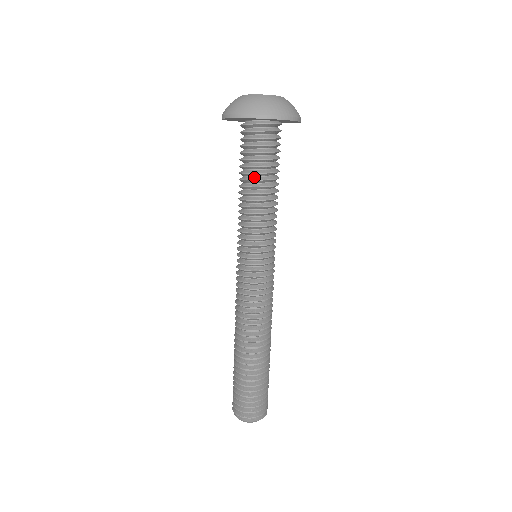
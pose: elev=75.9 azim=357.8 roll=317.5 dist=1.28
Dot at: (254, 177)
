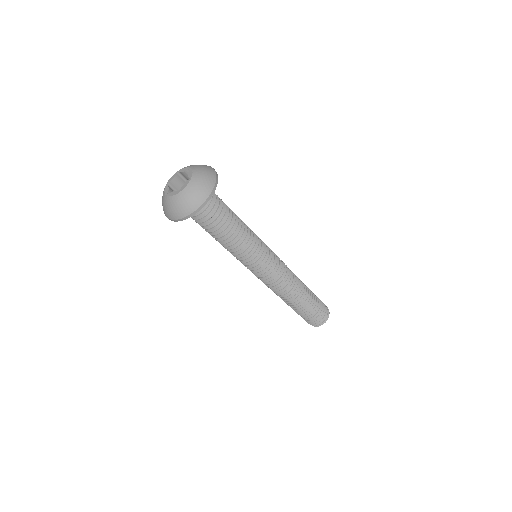
Dot at: occluded
